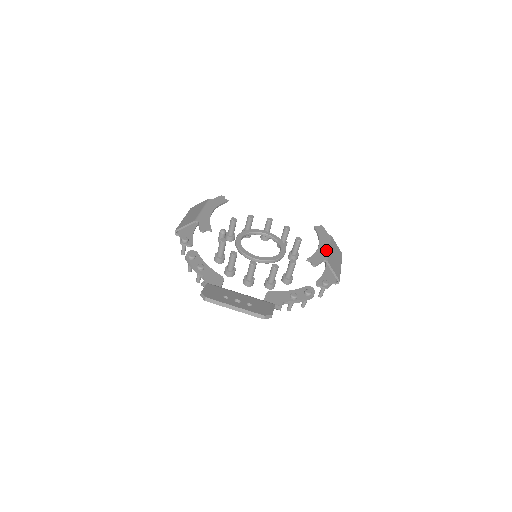
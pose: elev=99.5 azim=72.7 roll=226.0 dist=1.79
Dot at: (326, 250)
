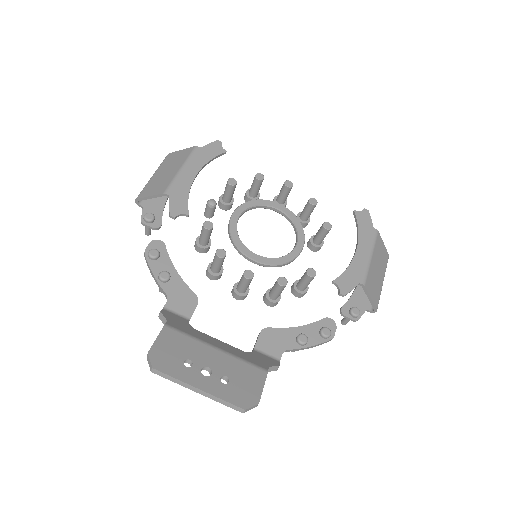
Dot at: (366, 262)
